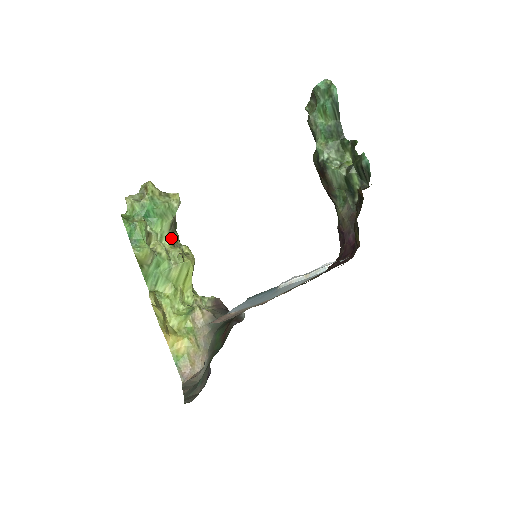
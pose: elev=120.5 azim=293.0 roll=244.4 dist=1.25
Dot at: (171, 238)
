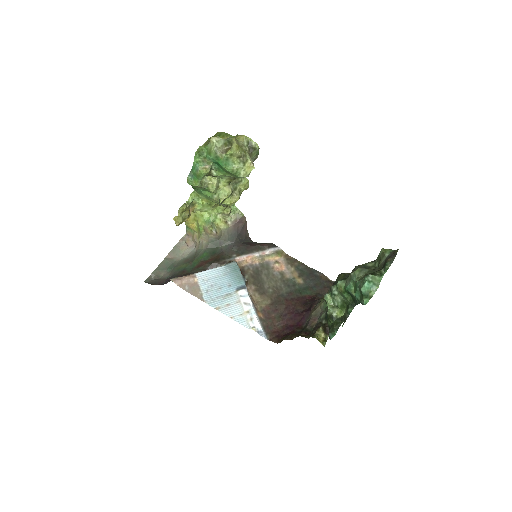
Dot at: (230, 179)
